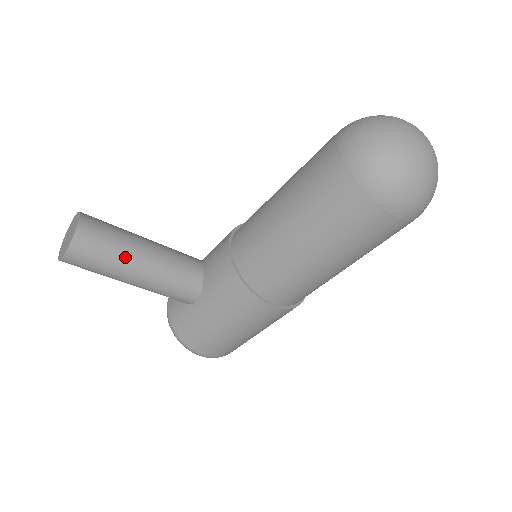
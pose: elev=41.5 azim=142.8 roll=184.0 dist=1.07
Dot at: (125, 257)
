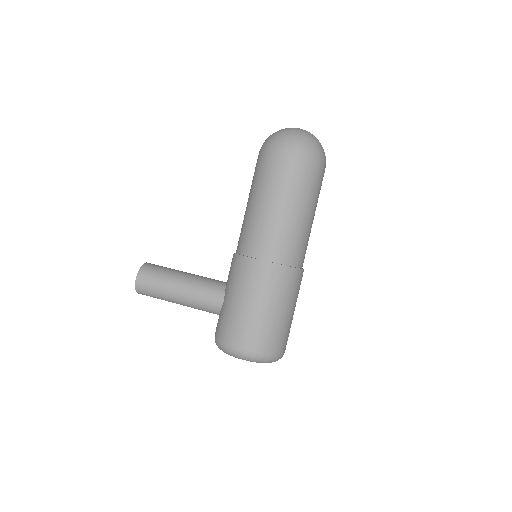
Dot at: (171, 274)
